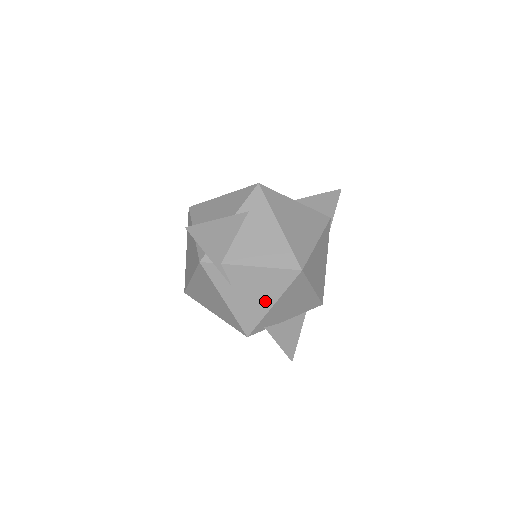
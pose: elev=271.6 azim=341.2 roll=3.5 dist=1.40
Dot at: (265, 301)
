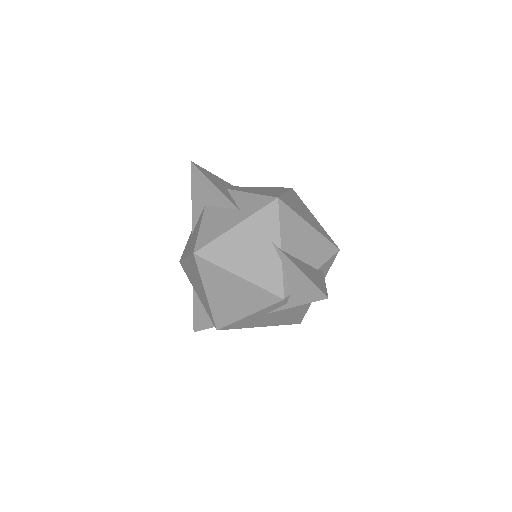
Dot at: (262, 324)
